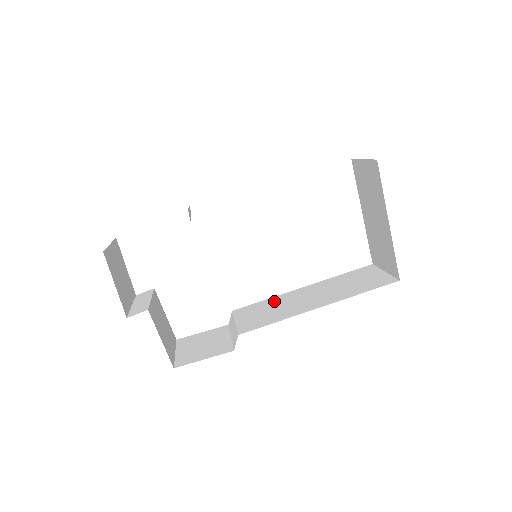
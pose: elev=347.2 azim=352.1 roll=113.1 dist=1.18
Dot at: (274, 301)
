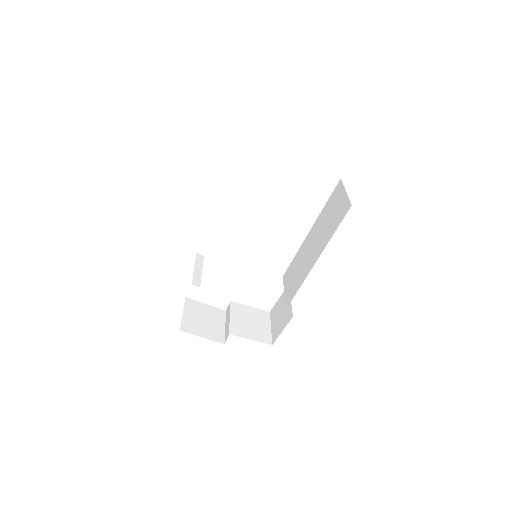
Dot at: (298, 258)
